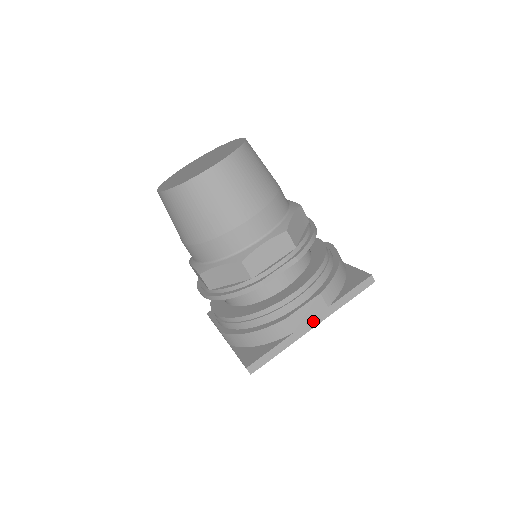
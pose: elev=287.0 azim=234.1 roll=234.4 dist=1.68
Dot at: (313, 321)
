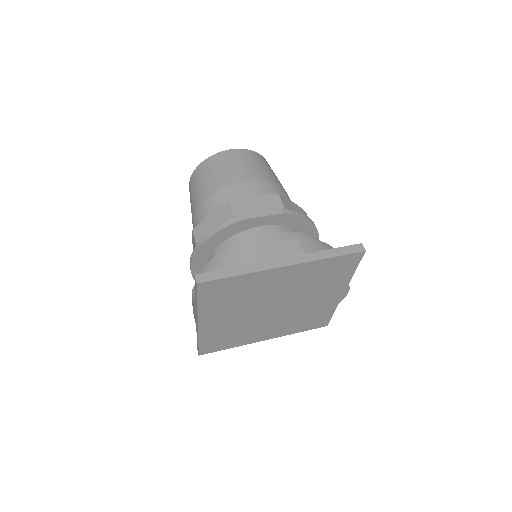
Dot at: (284, 260)
